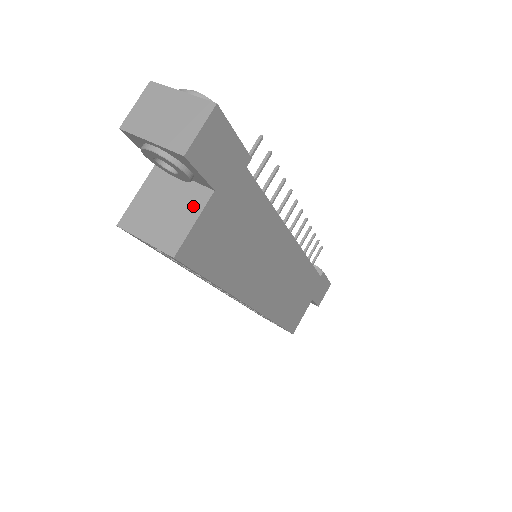
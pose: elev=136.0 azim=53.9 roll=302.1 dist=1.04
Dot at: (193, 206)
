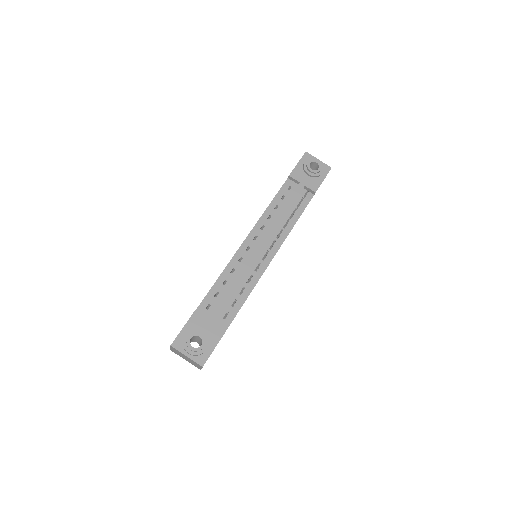
Dot at: occluded
